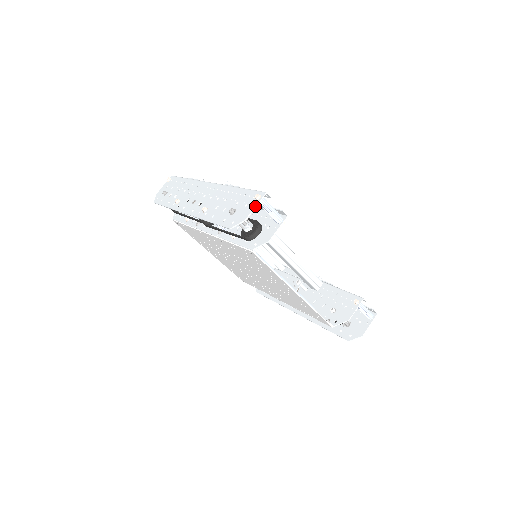
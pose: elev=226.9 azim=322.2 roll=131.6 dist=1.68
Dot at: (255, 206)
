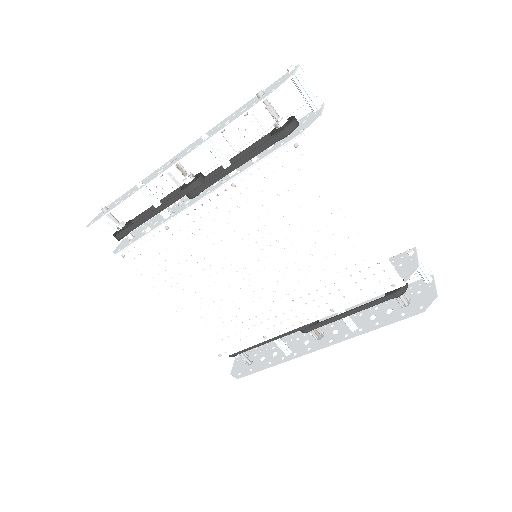
Dot at: (295, 69)
